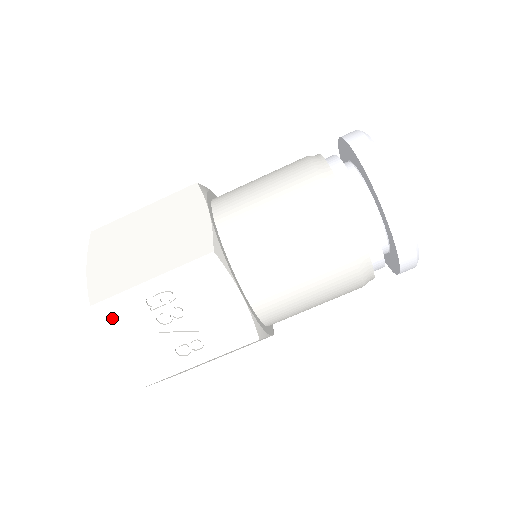
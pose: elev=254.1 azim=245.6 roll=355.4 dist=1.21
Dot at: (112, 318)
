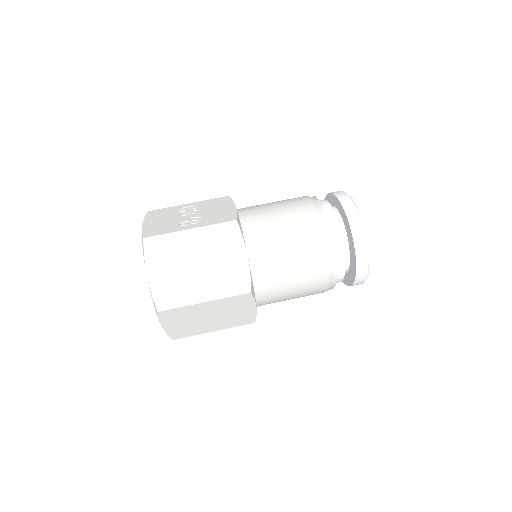
Dot at: (155, 214)
